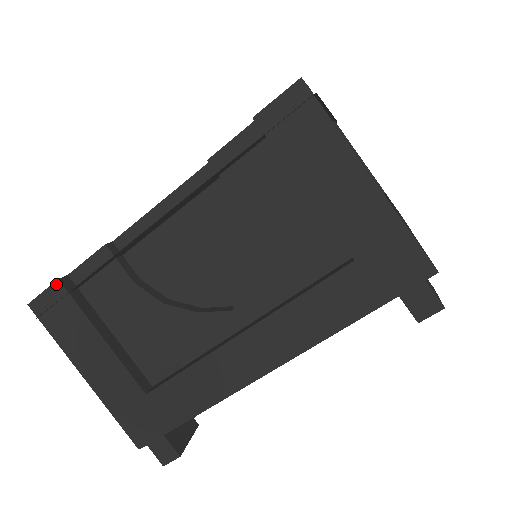
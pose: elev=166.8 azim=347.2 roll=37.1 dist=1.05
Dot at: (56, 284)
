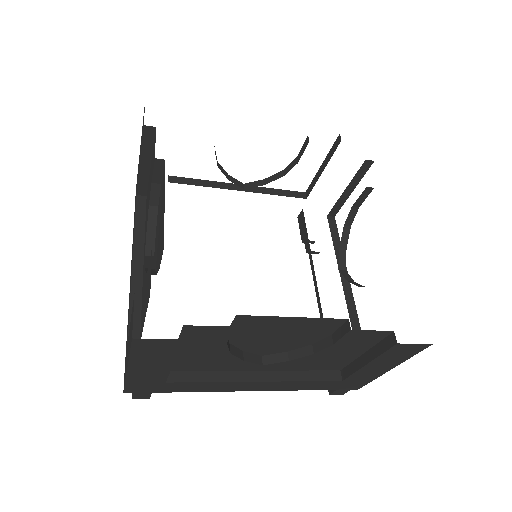
Dot at: (177, 340)
